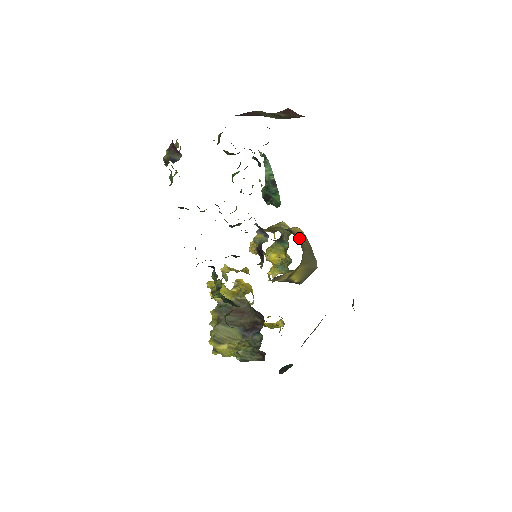
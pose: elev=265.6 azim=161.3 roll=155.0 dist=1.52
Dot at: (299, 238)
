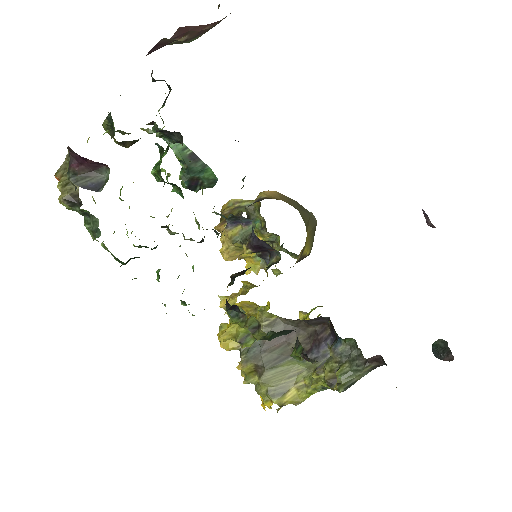
Dot at: occluded
